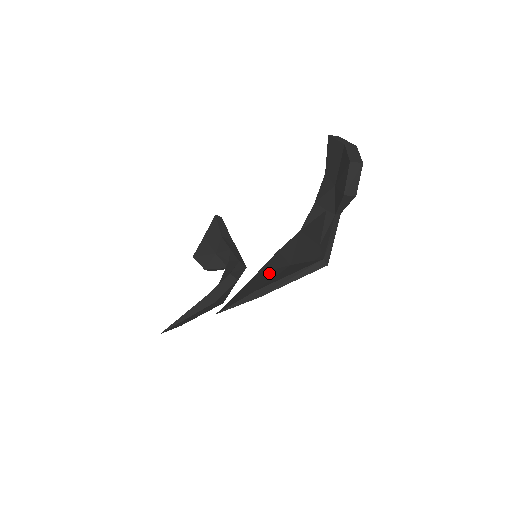
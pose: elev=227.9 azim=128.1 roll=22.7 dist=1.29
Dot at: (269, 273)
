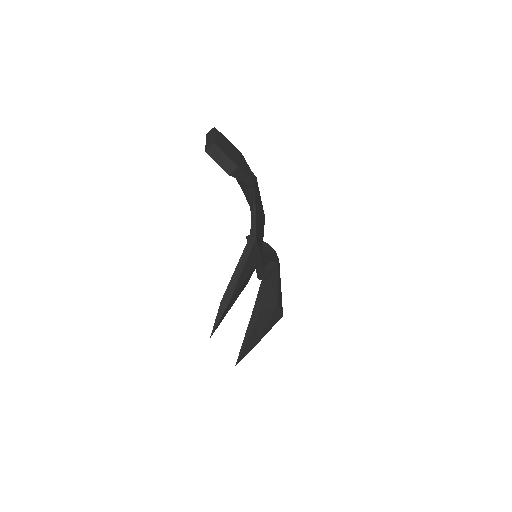
Dot at: occluded
